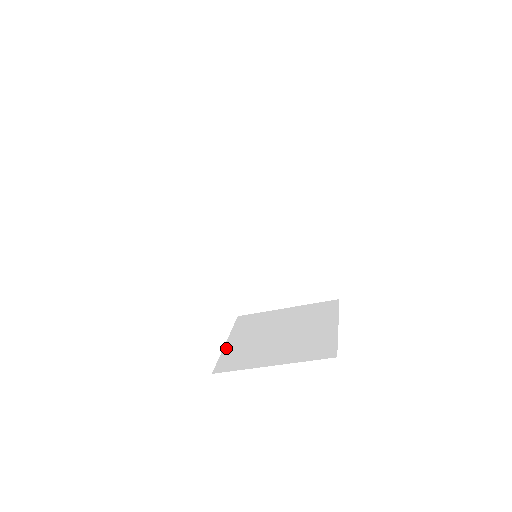
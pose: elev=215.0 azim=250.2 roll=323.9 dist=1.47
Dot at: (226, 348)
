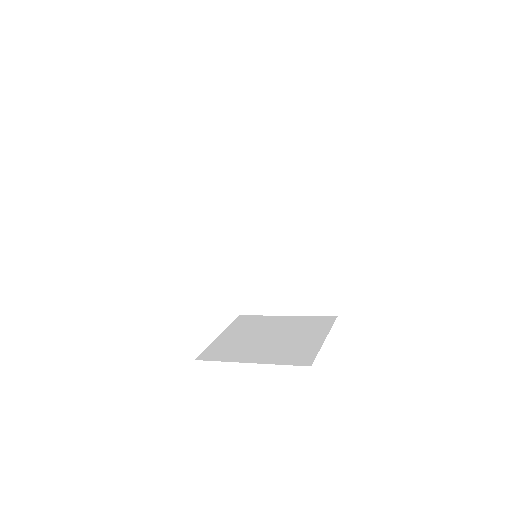
Dot at: (216, 340)
